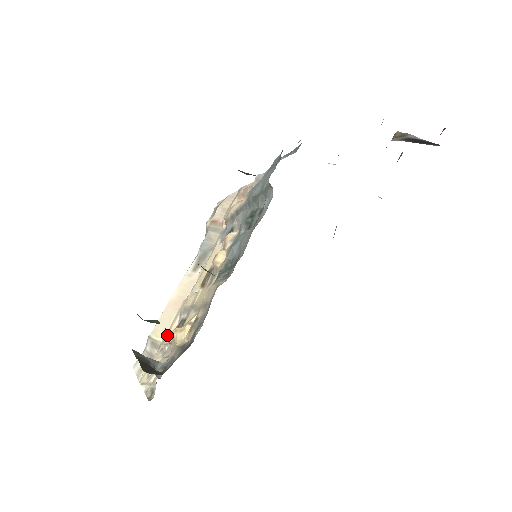
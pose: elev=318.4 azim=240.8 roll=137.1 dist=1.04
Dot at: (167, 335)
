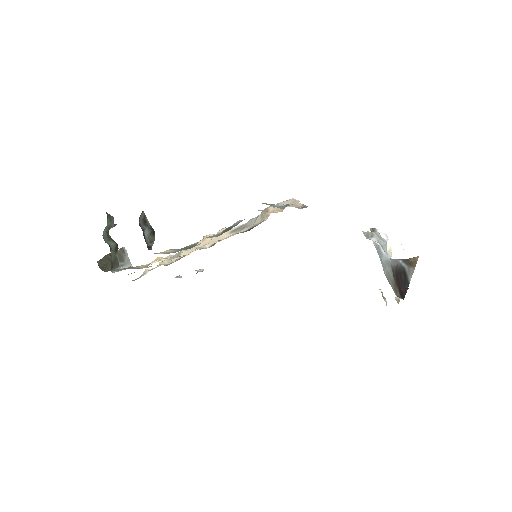
Dot at: (181, 256)
